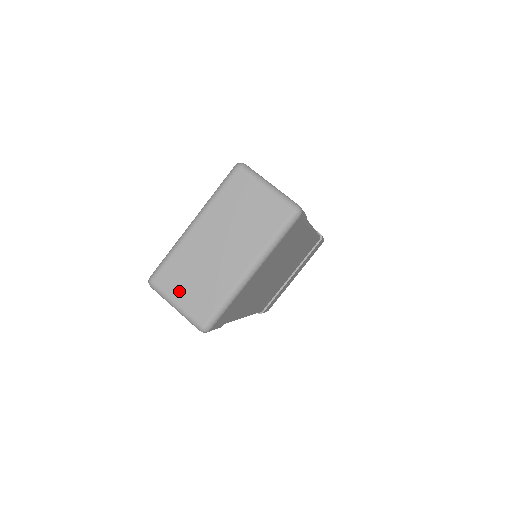
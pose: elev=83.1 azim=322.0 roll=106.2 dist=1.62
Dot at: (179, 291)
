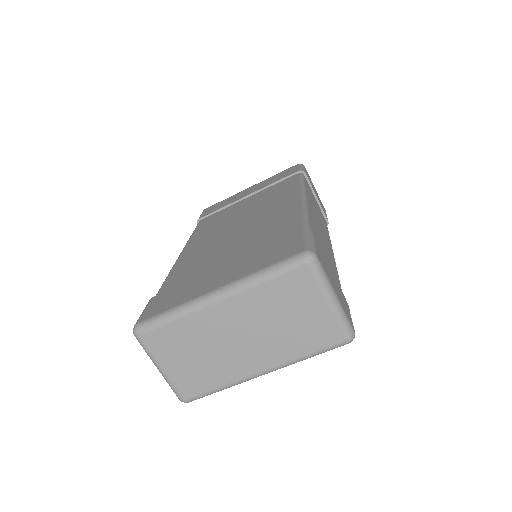
Dot at: (170, 359)
